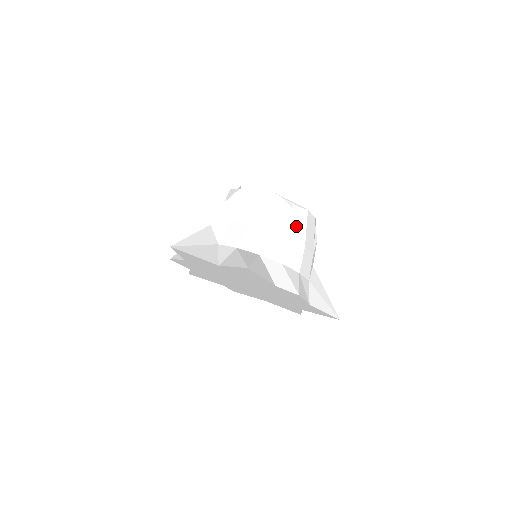
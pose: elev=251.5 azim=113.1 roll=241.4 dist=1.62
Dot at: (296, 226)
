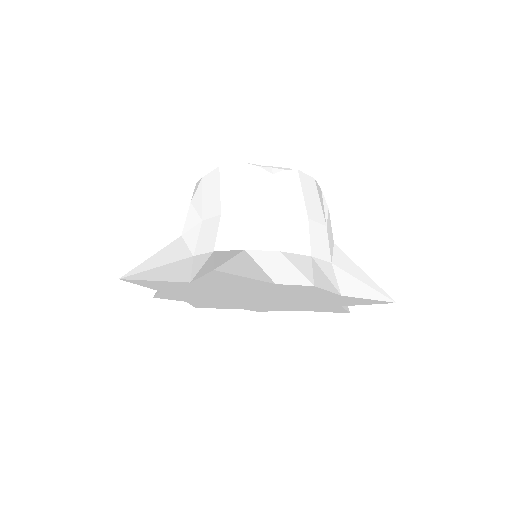
Dot at: (286, 195)
